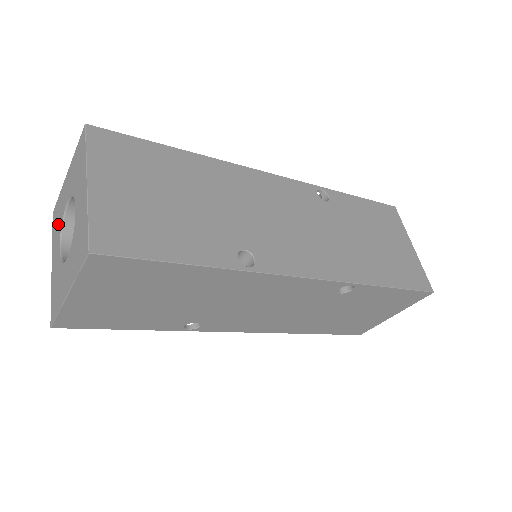
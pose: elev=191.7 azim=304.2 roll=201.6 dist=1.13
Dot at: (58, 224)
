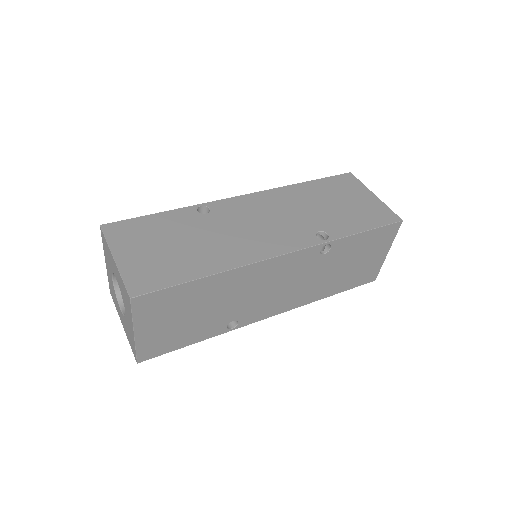
Dot at: (108, 260)
